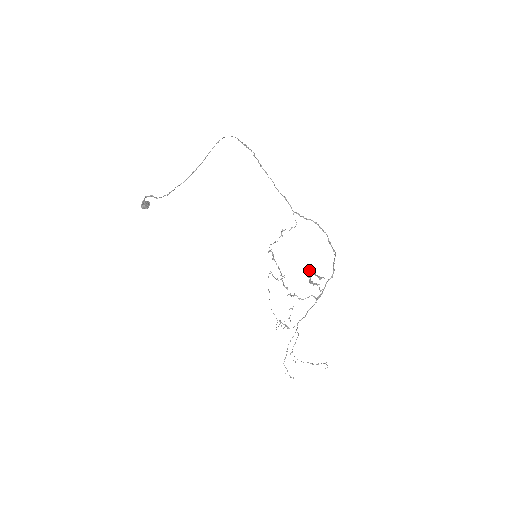
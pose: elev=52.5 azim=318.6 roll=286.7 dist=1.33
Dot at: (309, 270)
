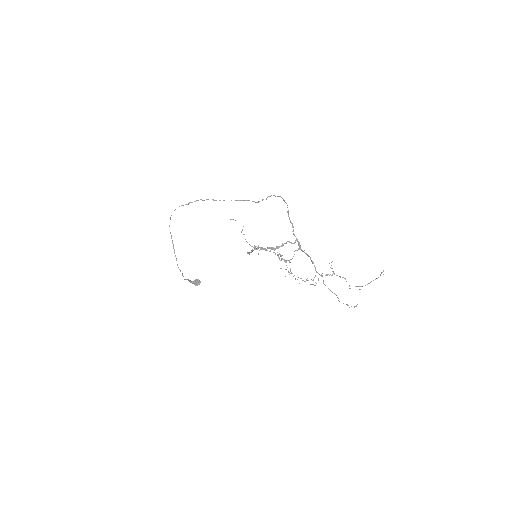
Dot at: (254, 249)
